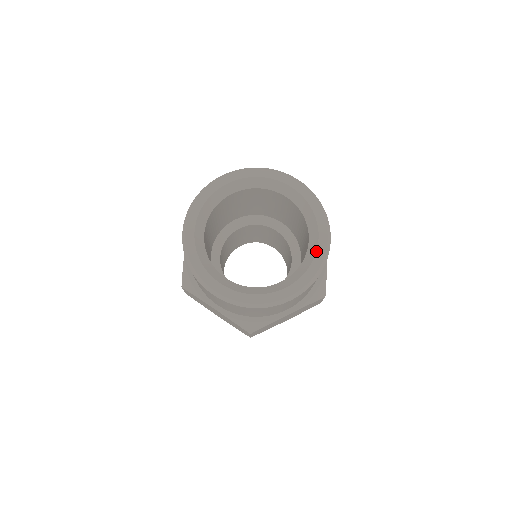
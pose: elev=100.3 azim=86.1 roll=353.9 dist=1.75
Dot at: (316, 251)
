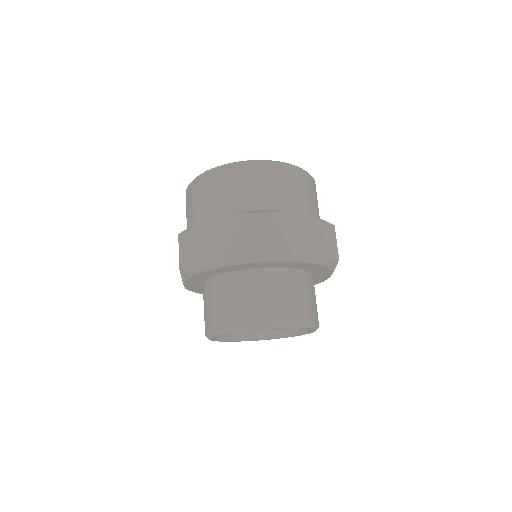
Dot at: occluded
